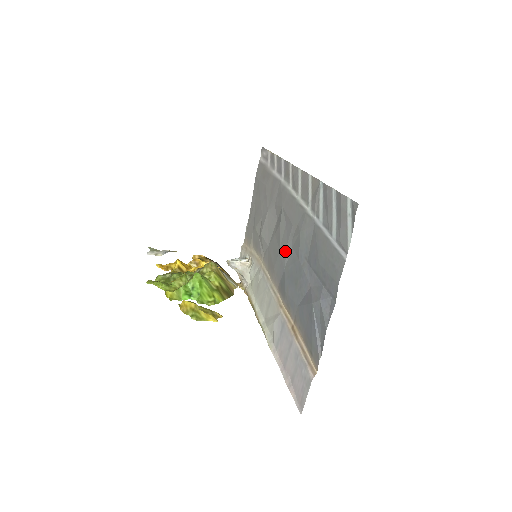
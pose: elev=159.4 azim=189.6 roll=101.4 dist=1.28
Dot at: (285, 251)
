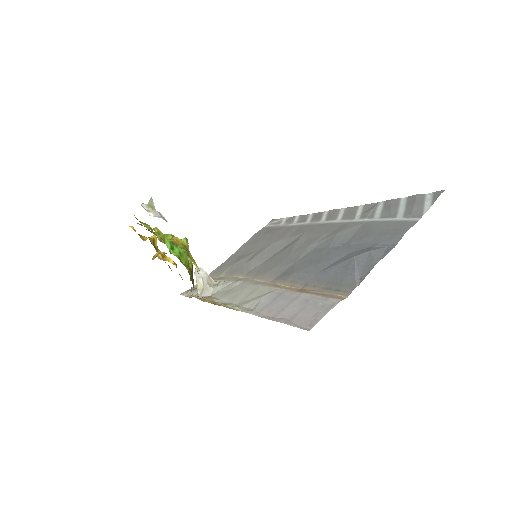
Dot at: (302, 252)
